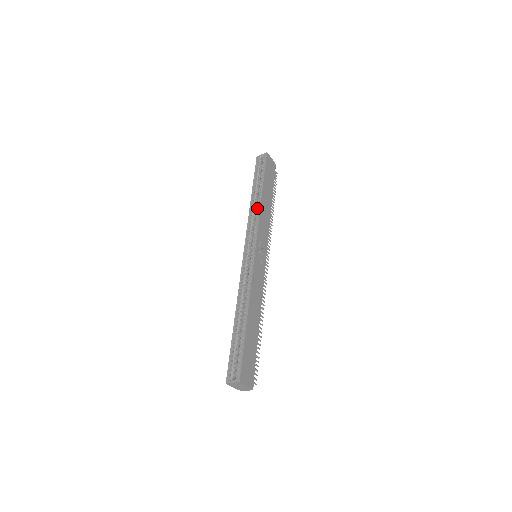
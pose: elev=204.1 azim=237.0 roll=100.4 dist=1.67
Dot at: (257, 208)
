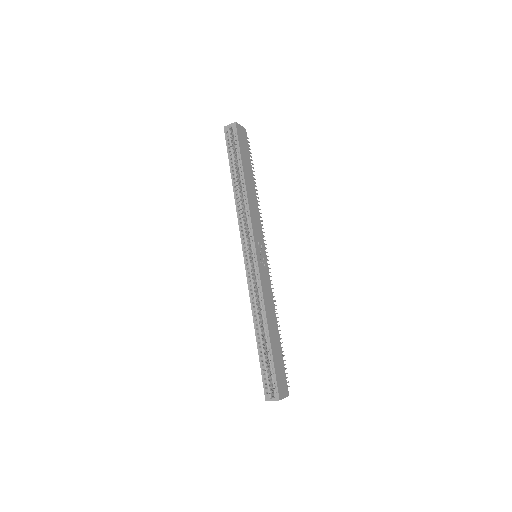
Dot at: (244, 201)
